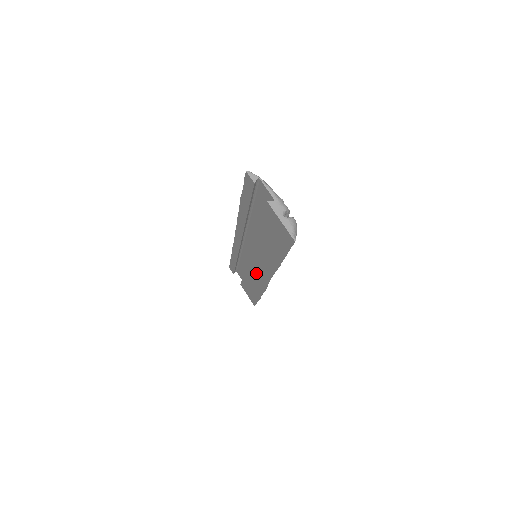
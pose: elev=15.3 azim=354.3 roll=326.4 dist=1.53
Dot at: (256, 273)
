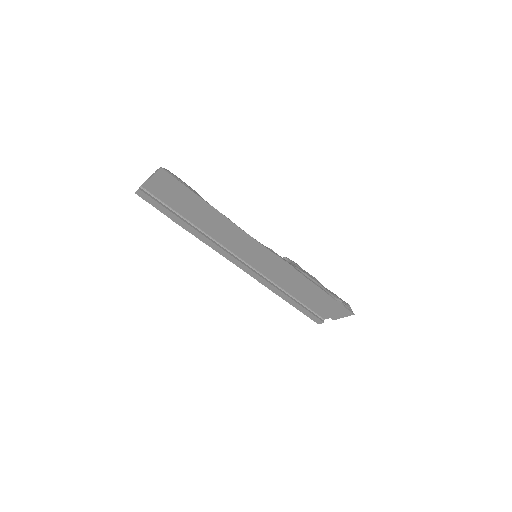
Dot at: (271, 264)
